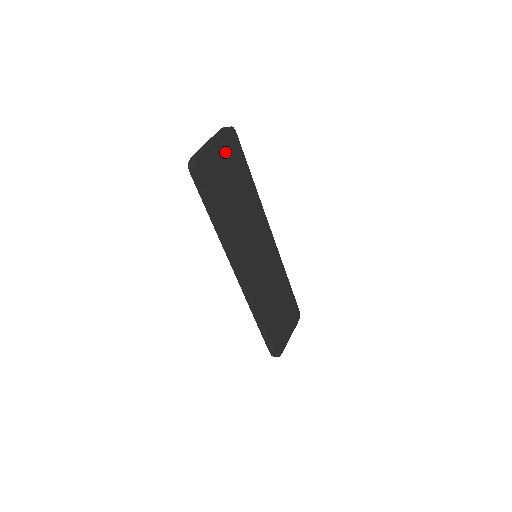
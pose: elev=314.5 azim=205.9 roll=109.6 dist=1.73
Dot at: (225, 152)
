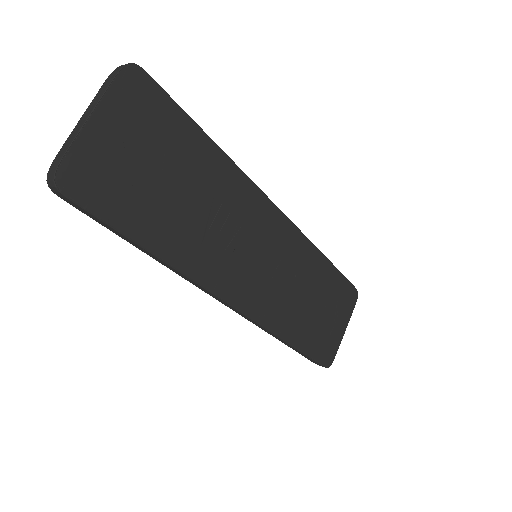
Dot at: (127, 123)
